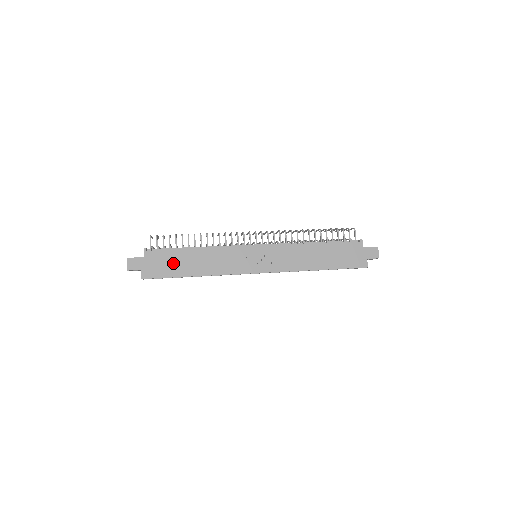
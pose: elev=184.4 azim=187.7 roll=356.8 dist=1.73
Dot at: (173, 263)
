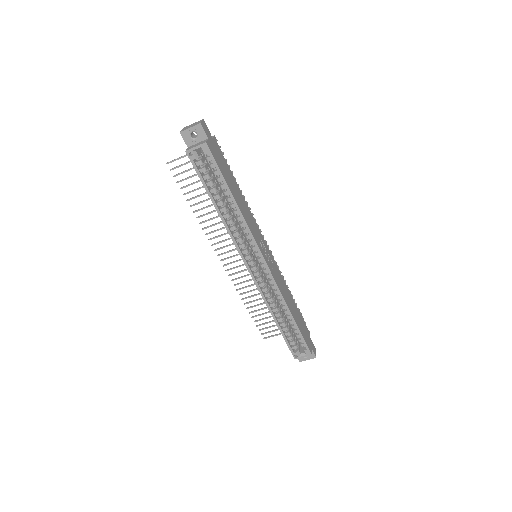
Dot at: (226, 172)
